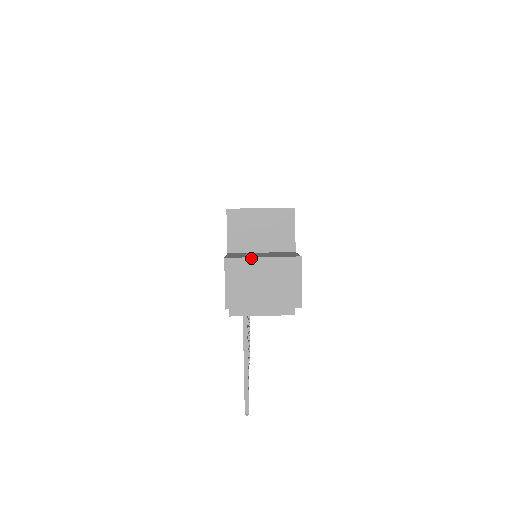
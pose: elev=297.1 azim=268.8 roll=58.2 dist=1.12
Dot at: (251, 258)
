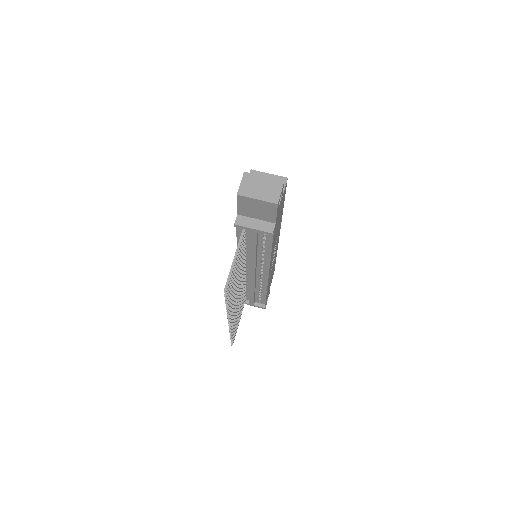
Dot at: (258, 175)
